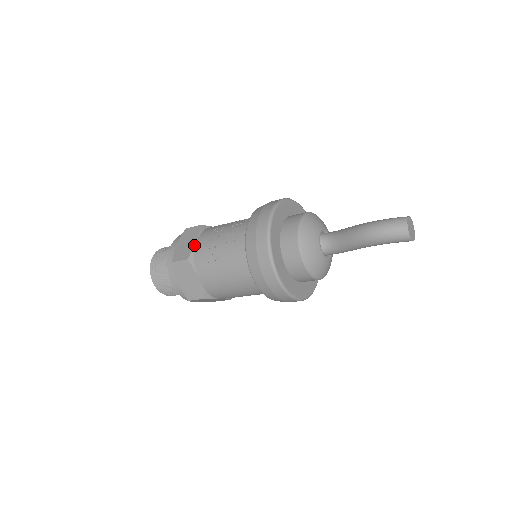
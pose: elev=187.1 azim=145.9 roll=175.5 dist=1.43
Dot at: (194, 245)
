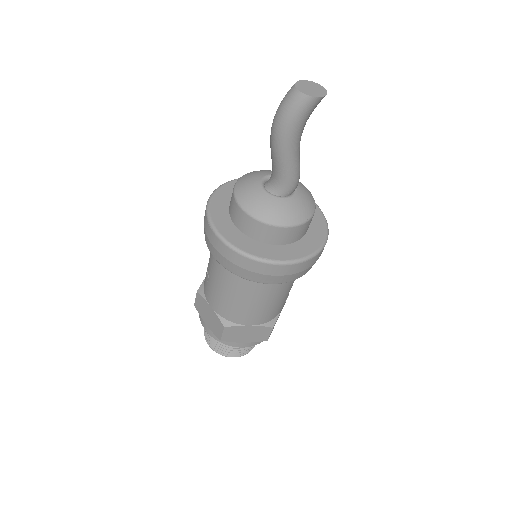
Dot at: occluded
